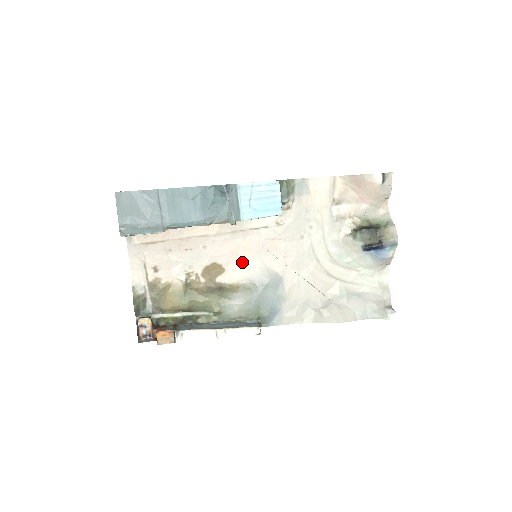
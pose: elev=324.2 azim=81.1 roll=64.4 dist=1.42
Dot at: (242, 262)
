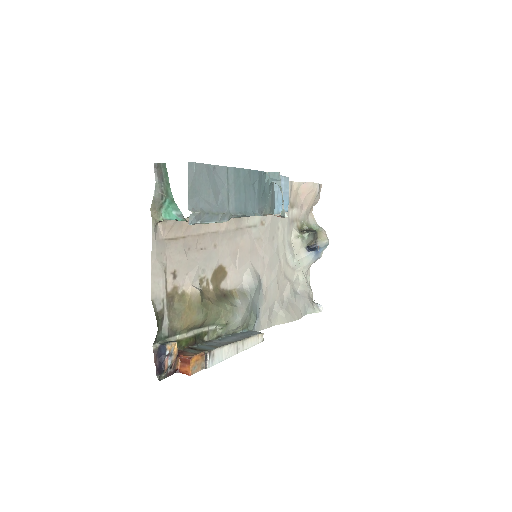
Dot at: (239, 264)
